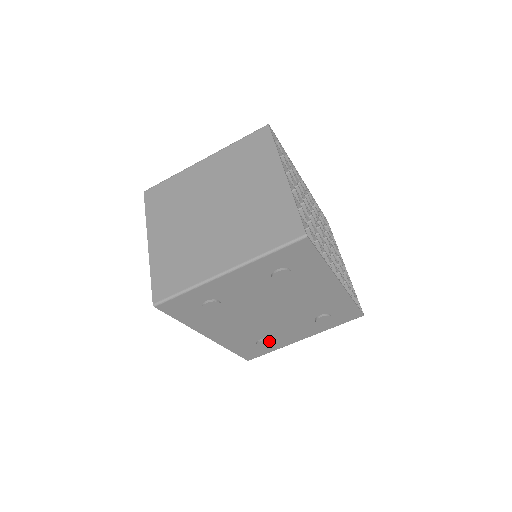
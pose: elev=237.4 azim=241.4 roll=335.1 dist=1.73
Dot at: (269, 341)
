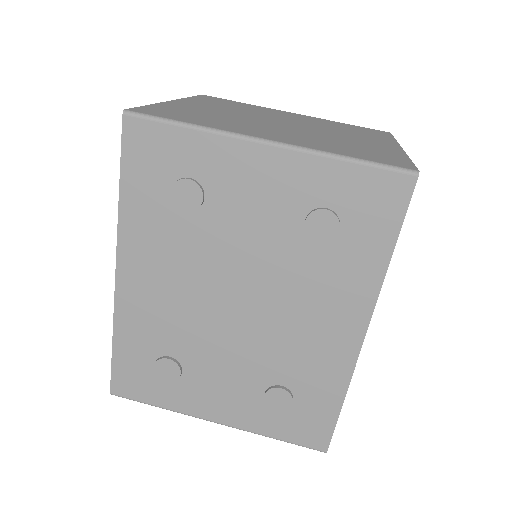
Dot at: (176, 372)
